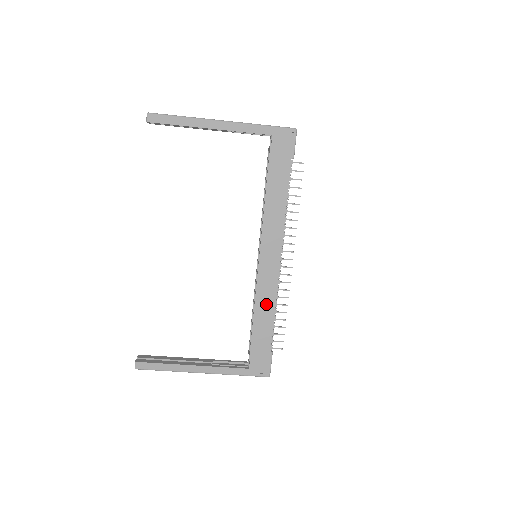
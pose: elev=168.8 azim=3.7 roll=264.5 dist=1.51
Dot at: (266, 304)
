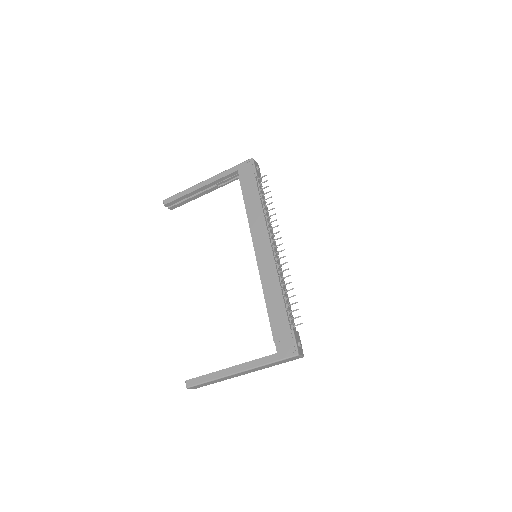
Dot at: (272, 287)
